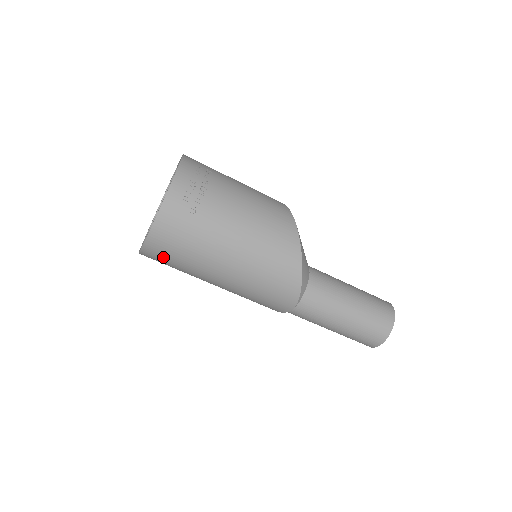
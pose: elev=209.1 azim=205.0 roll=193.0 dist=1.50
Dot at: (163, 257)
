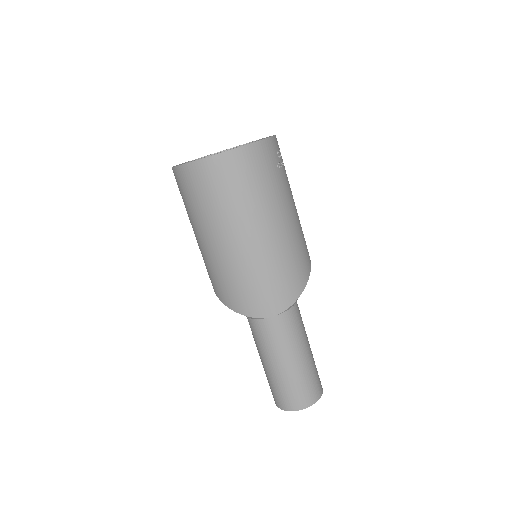
Dot at: (225, 177)
